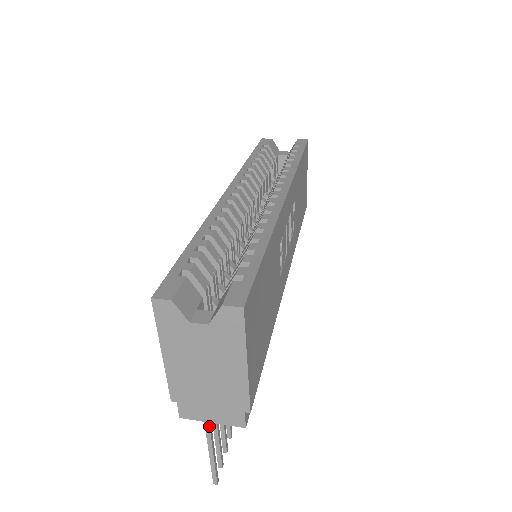
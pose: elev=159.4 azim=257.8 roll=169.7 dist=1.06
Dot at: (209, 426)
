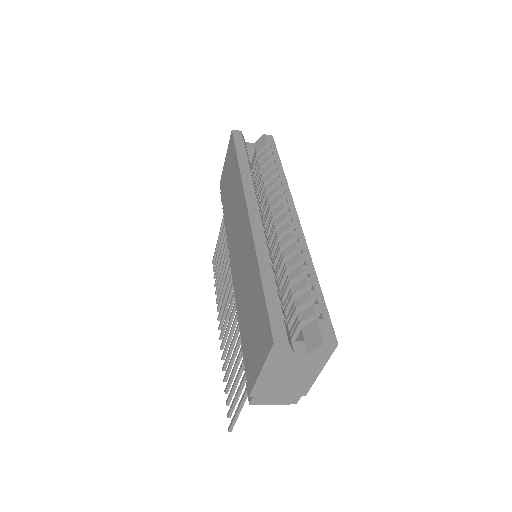
Dot at: occluded
